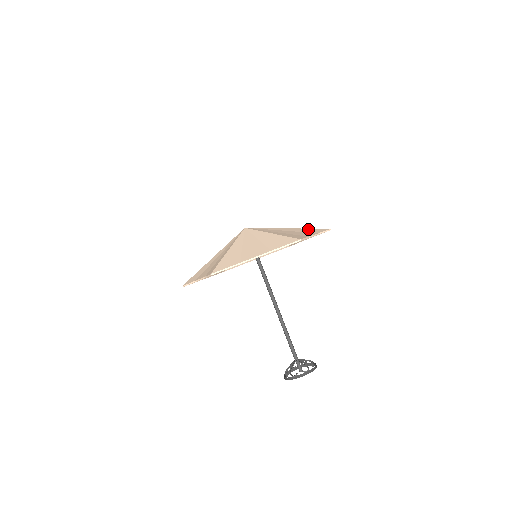
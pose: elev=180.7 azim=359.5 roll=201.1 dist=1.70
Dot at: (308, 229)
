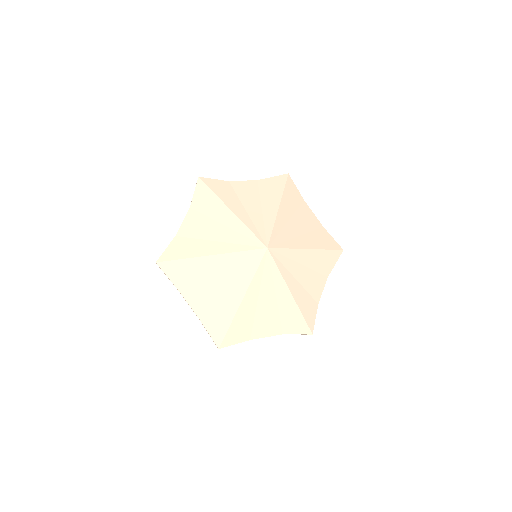
Dot at: (297, 316)
